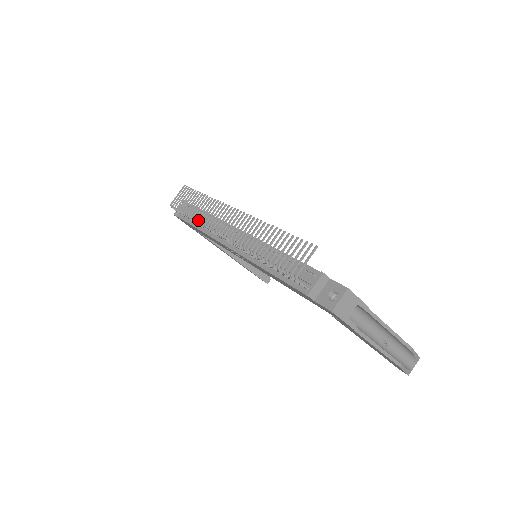
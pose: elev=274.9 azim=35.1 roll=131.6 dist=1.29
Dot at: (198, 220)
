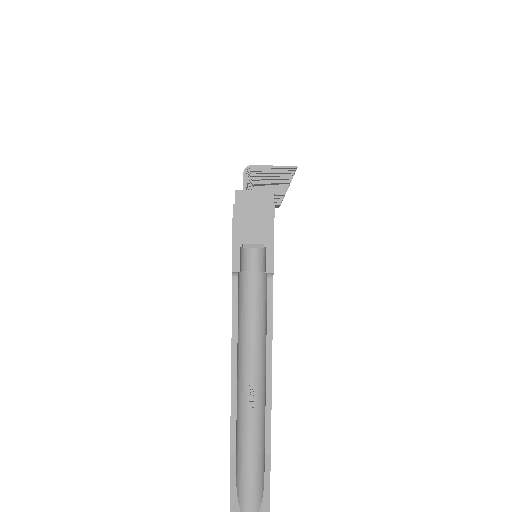
Dot at: occluded
